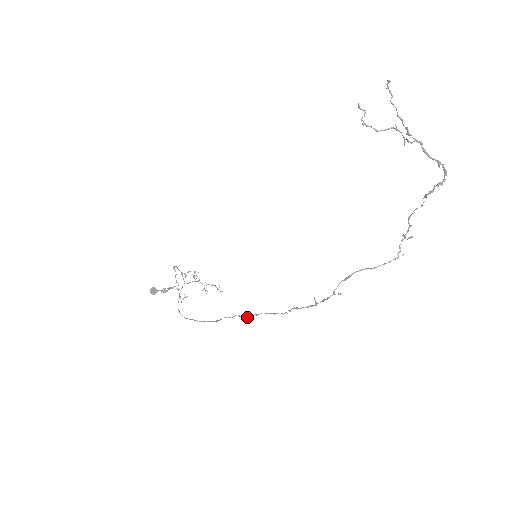
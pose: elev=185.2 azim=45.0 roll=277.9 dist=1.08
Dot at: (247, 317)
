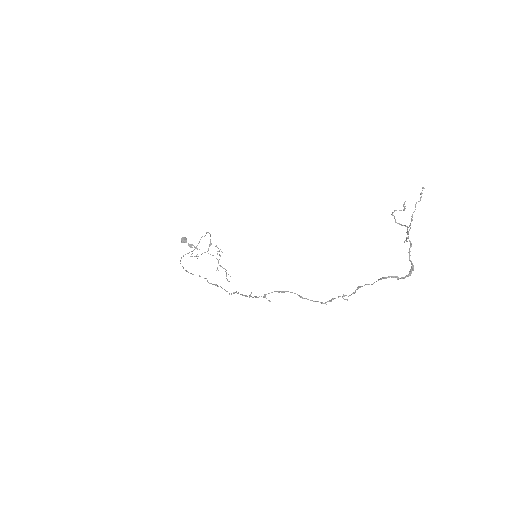
Dot at: (210, 283)
